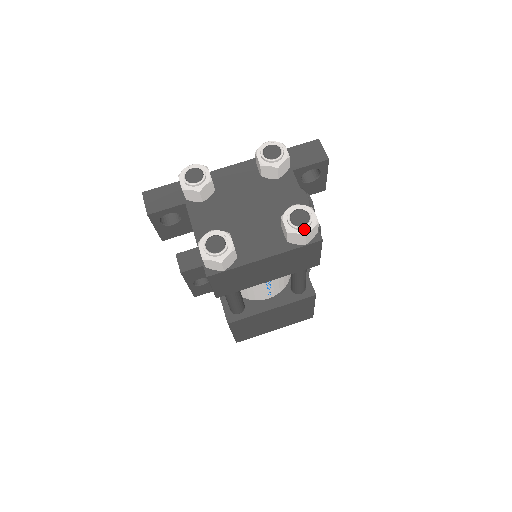
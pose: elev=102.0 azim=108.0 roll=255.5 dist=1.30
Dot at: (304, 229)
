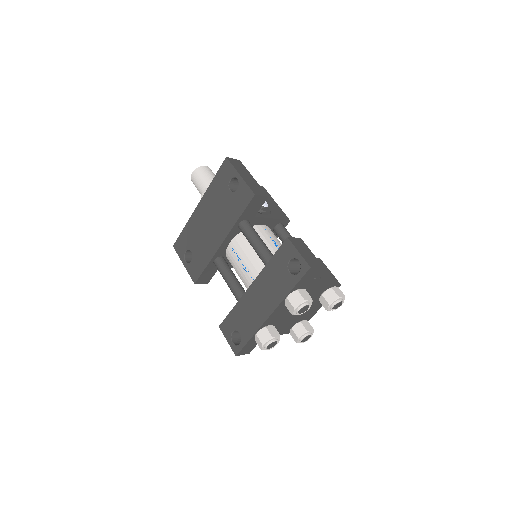
Dot at: (341, 304)
